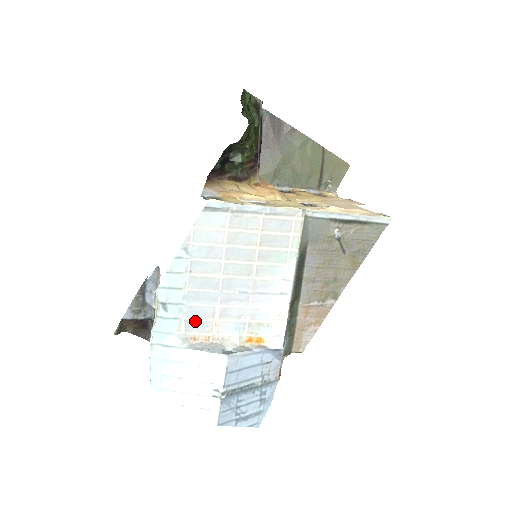
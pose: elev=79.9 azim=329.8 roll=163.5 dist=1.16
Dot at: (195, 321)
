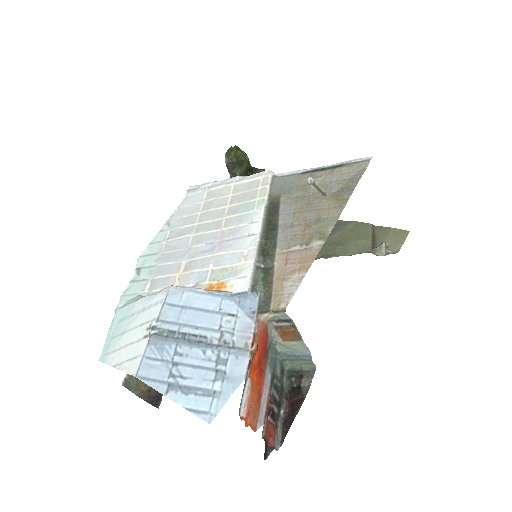
Dot at: (160, 279)
